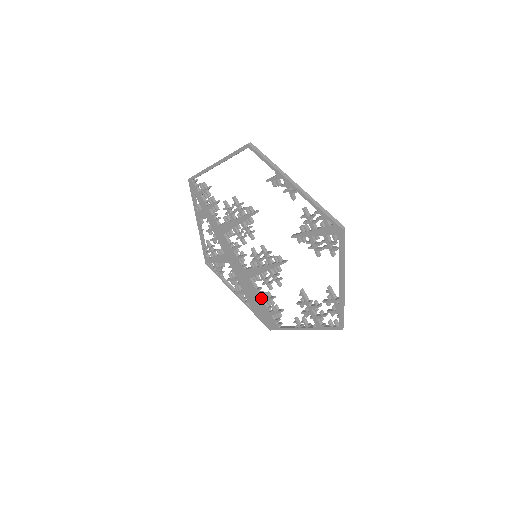
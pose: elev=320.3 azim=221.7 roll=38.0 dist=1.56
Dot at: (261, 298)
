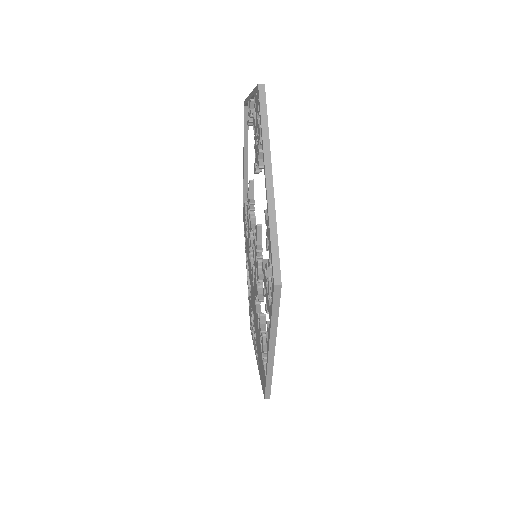
Dot at: (259, 331)
